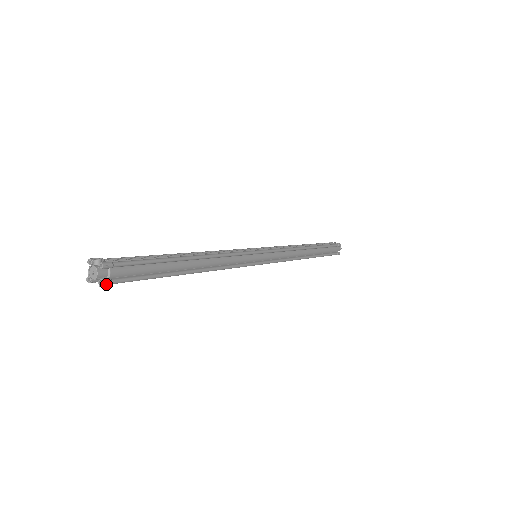
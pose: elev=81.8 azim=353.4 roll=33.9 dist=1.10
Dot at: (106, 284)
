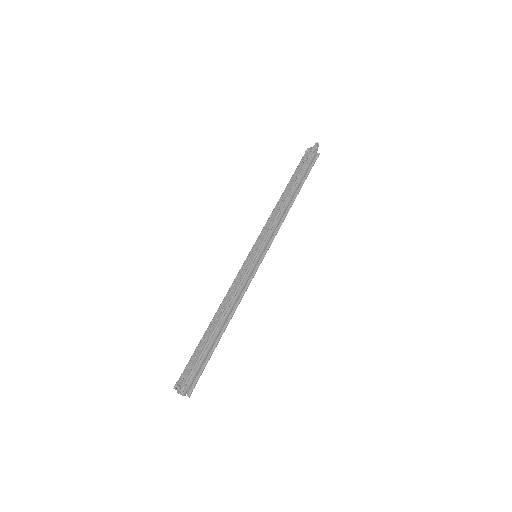
Dot at: occluded
